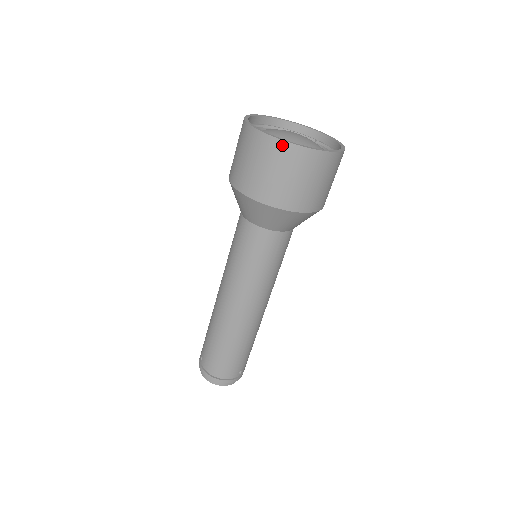
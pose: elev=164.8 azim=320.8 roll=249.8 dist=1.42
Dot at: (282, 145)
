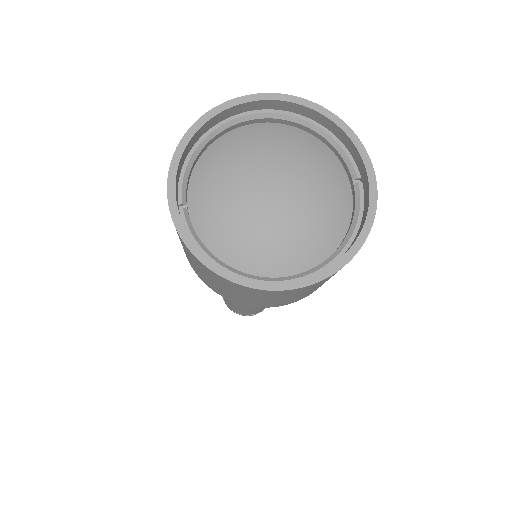
Dot at: (185, 245)
